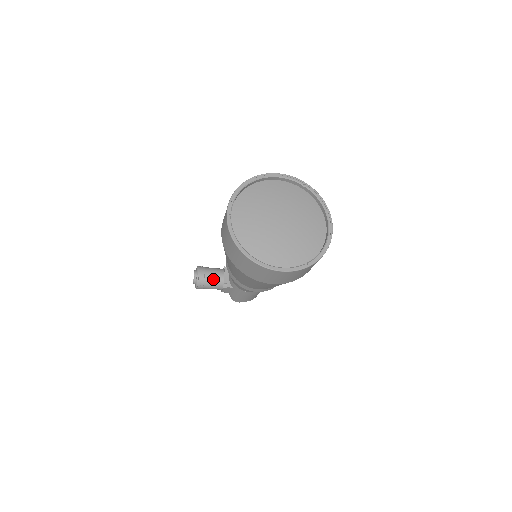
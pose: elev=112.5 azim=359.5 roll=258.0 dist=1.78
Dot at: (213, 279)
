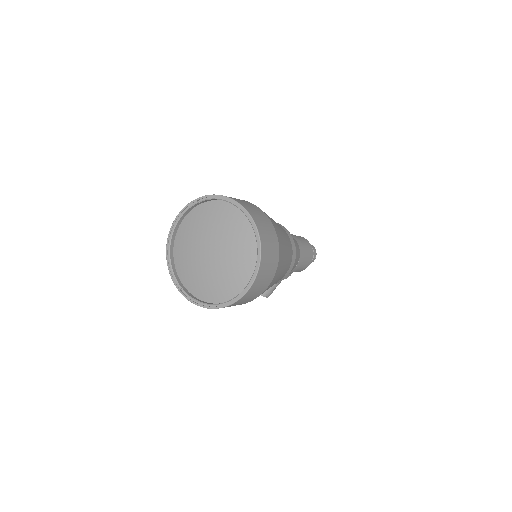
Dot at: occluded
